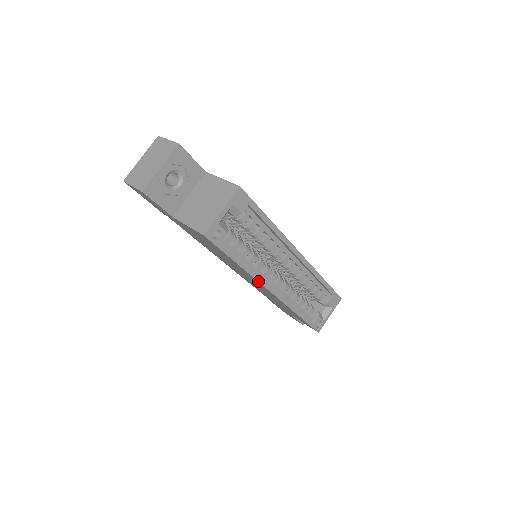
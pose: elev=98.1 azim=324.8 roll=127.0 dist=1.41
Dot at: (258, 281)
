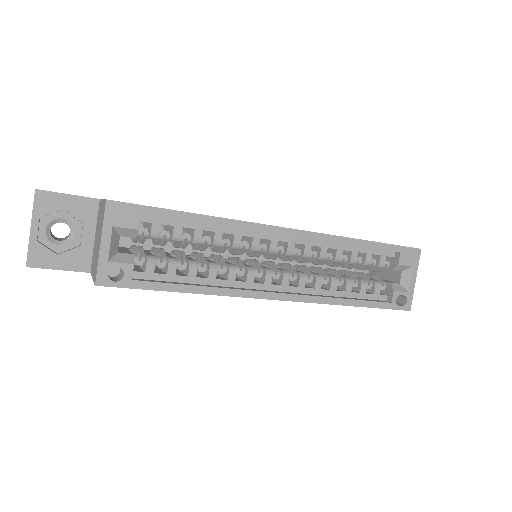
Dot at: (238, 296)
